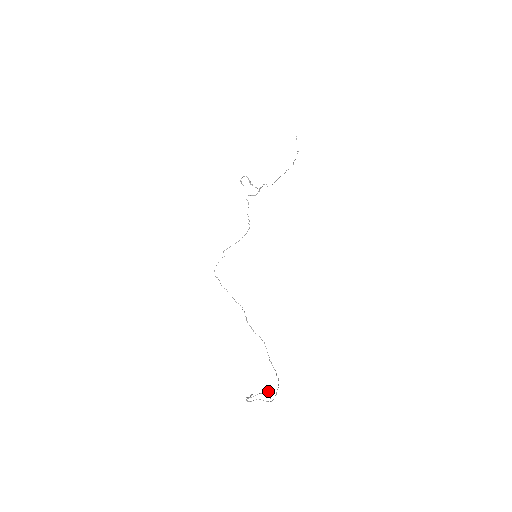
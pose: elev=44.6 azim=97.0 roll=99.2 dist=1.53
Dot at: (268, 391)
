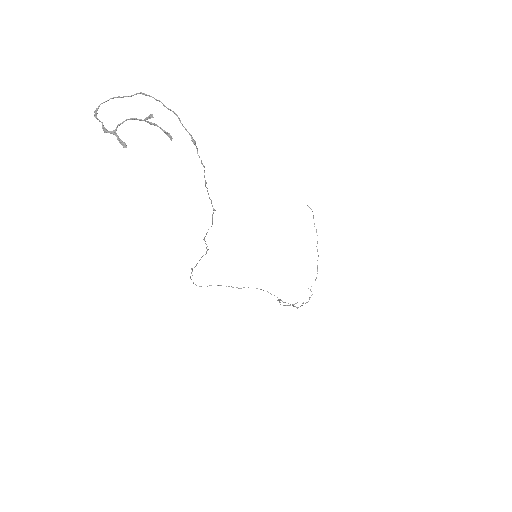
Dot at: (154, 124)
